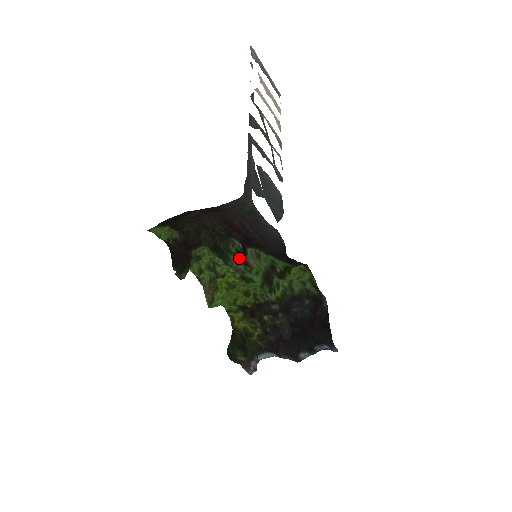
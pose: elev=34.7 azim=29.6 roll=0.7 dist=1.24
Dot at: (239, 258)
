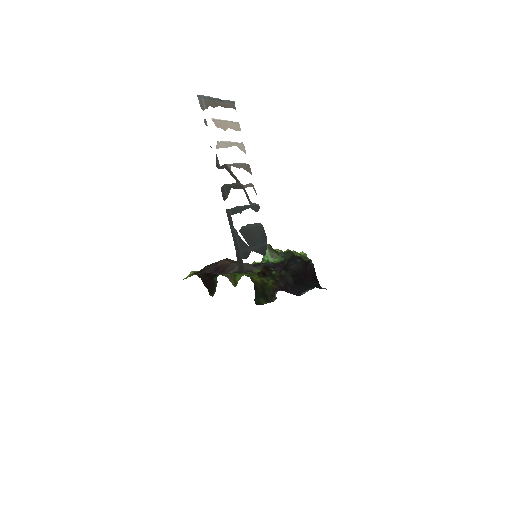
Dot at: occluded
